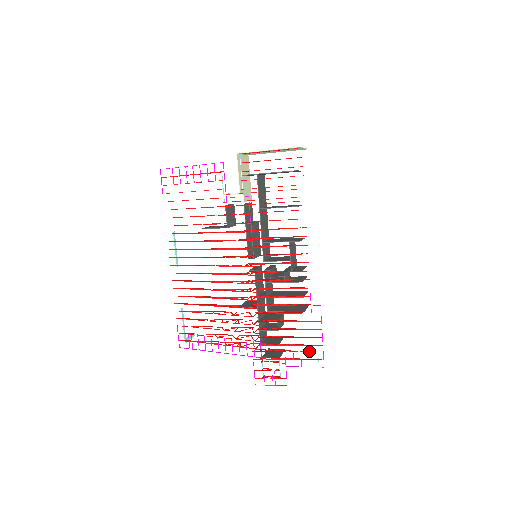
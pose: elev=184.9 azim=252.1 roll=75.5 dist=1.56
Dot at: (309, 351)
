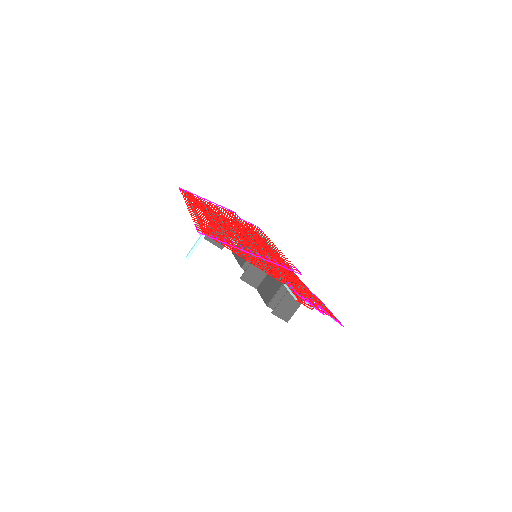
Dot at: occluded
